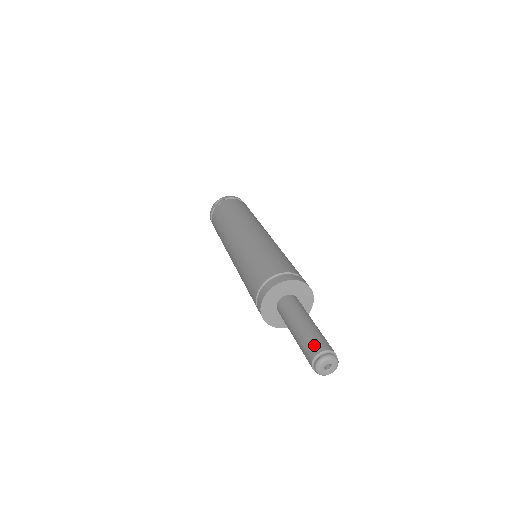
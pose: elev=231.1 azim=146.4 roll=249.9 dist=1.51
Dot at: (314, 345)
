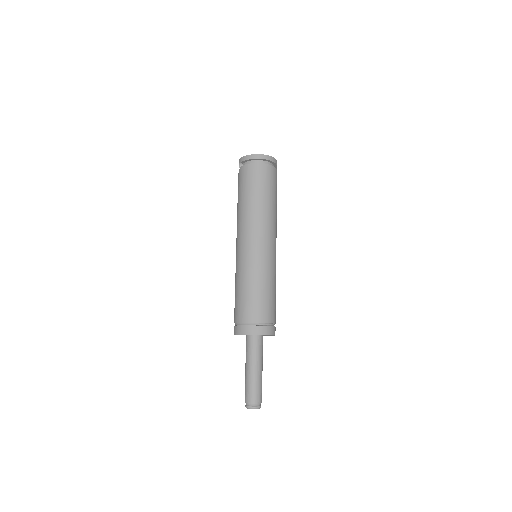
Dot at: (245, 395)
